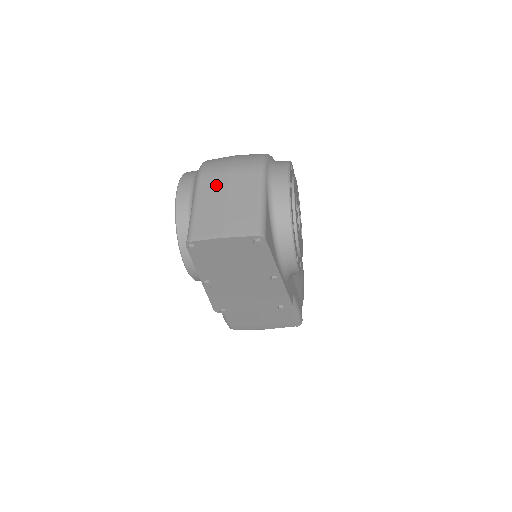
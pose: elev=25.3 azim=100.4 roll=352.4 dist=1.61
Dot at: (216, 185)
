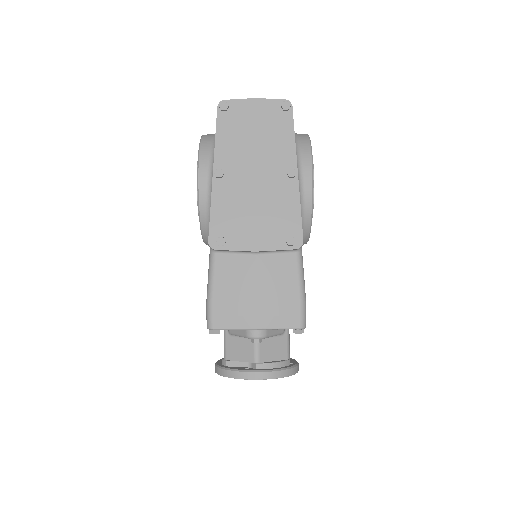
Dot at: occluded
